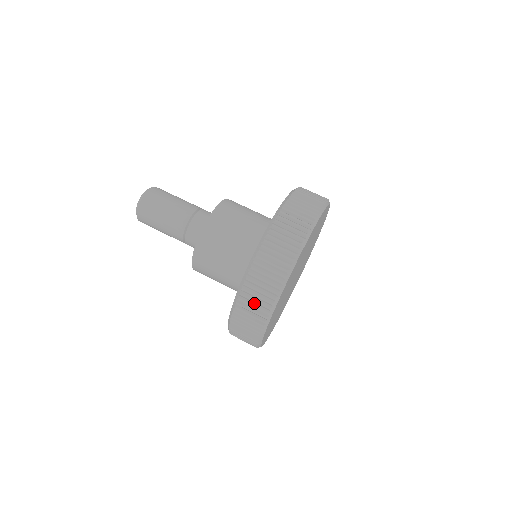
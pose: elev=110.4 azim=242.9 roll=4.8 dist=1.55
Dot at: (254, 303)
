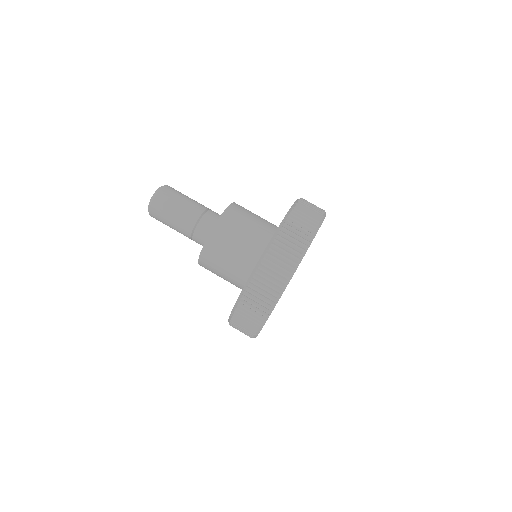
Dot at: occluded
